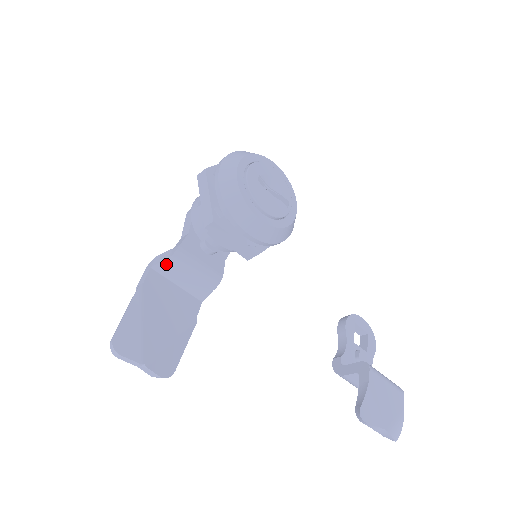
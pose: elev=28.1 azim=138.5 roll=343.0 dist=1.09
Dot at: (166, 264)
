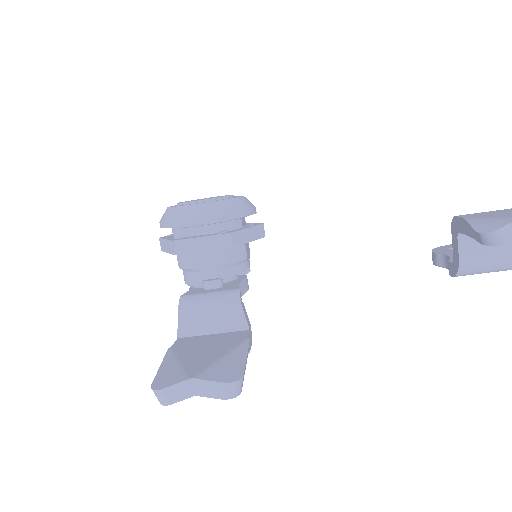
Dot at: (183, 320)
